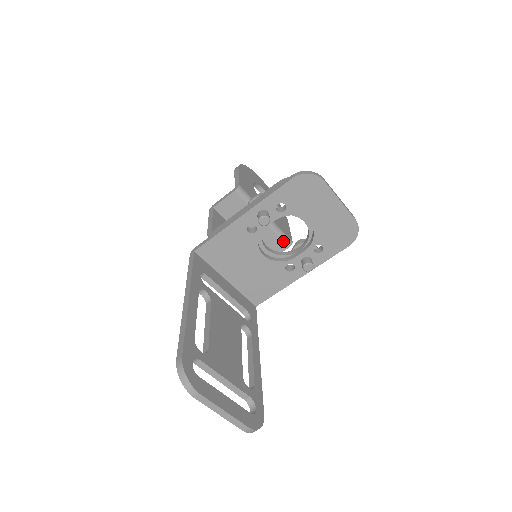
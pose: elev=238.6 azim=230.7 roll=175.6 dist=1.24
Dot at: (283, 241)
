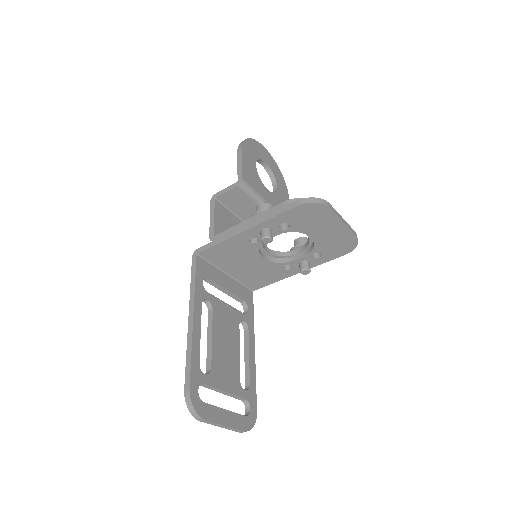
Dot at: occluded
